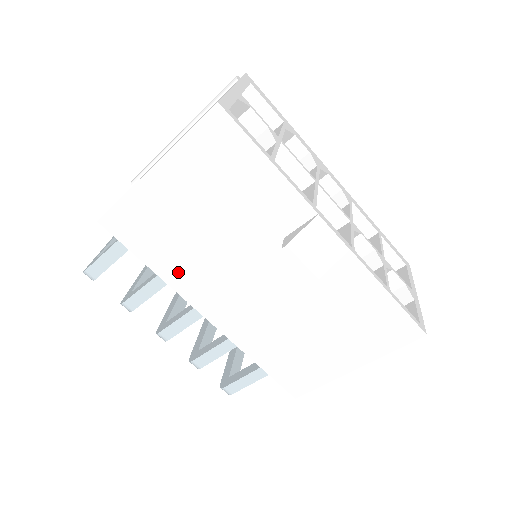
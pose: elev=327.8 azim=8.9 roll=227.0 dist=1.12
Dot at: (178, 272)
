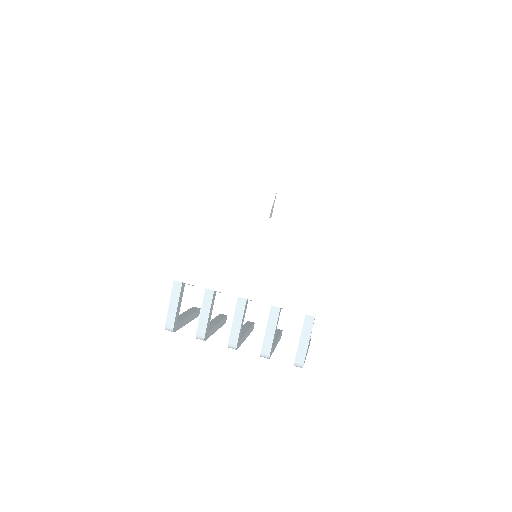
Dot at: (207, 275)
